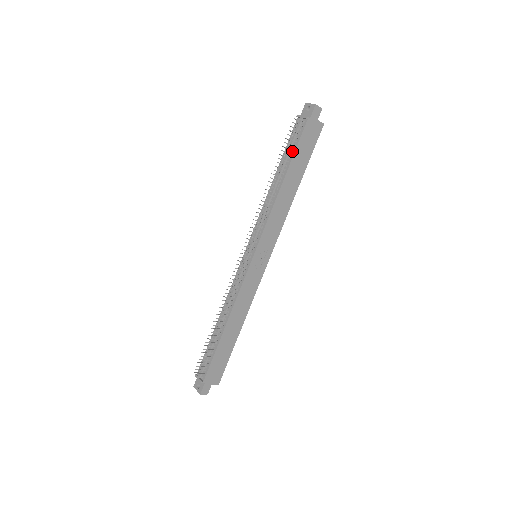
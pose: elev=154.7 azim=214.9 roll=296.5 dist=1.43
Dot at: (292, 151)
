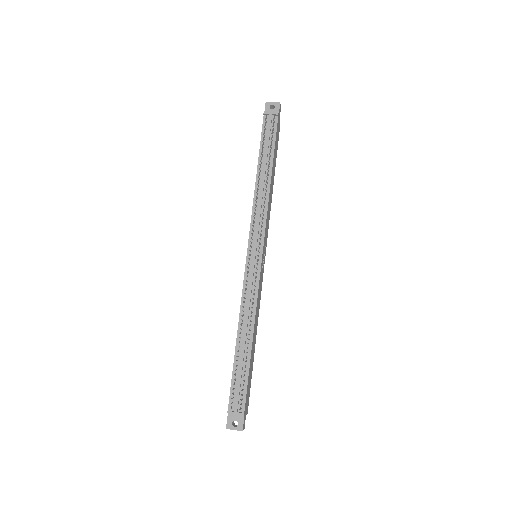
Dot at: (271, 145)
